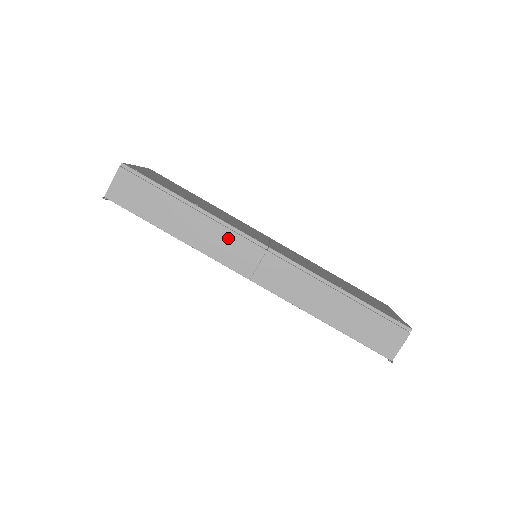
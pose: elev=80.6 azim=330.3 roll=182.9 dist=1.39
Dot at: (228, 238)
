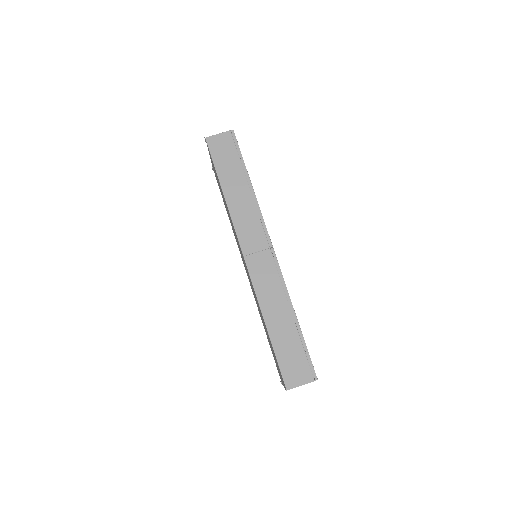
Dot at: (254, 221)
